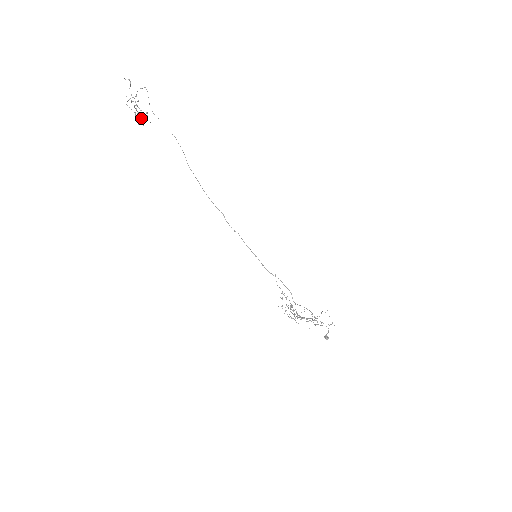
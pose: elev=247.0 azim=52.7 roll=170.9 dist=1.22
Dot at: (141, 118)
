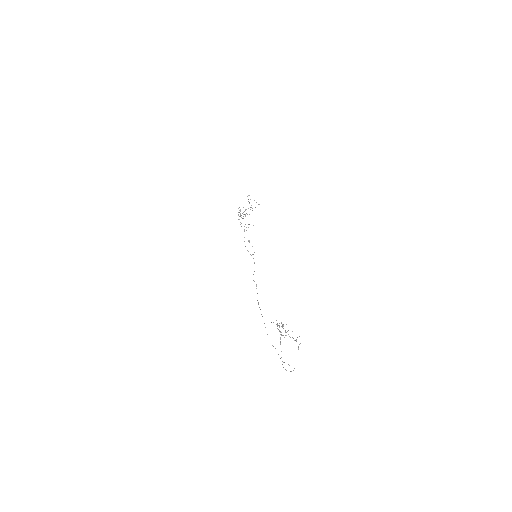
Dot at: occluded
